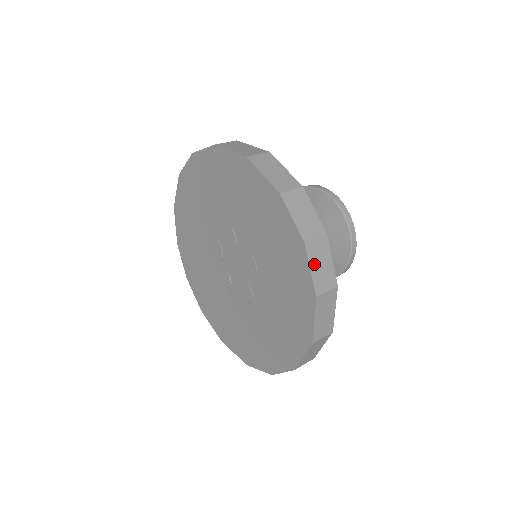
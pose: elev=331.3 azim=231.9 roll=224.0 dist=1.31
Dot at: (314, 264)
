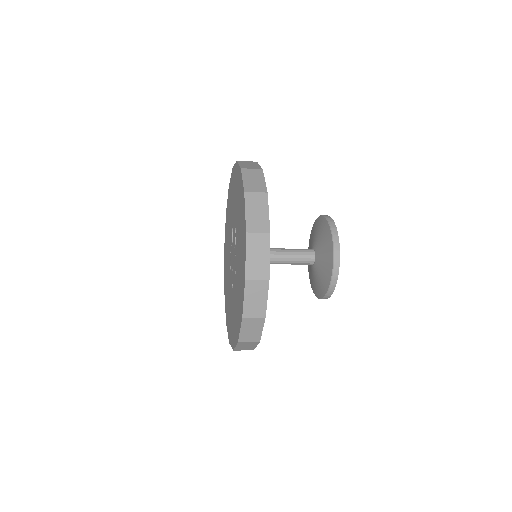
Dot at: (247, 178)
